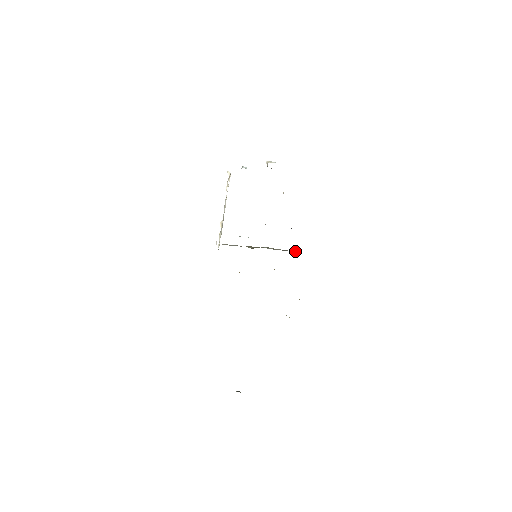
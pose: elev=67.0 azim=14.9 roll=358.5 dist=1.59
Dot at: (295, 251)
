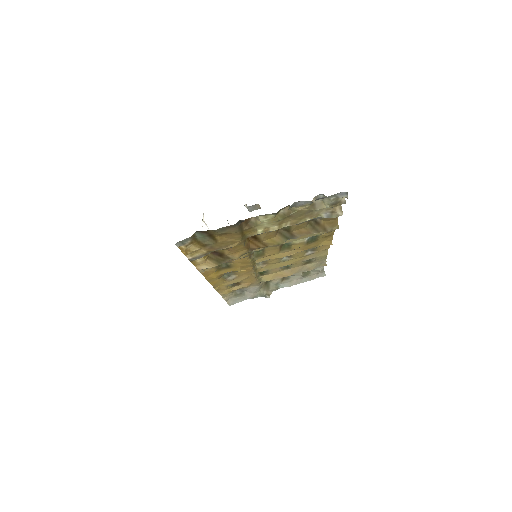
Dot at: (319, 273)
